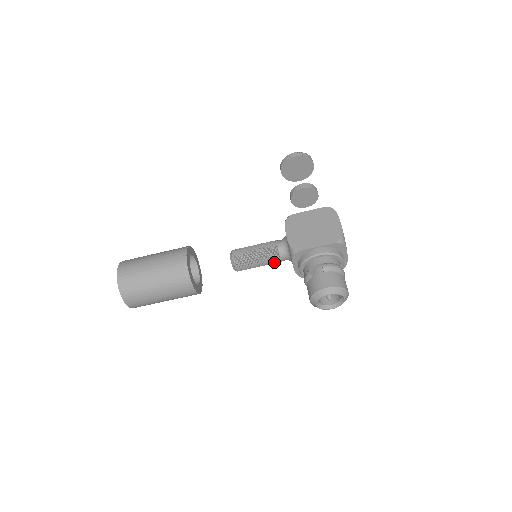
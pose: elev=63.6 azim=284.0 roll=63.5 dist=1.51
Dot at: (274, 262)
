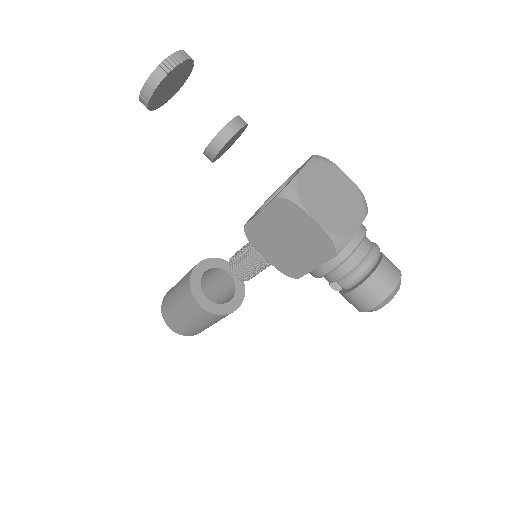
Dot at: occluded
